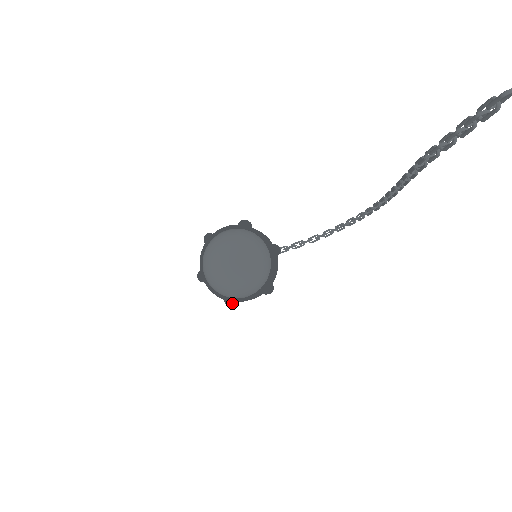
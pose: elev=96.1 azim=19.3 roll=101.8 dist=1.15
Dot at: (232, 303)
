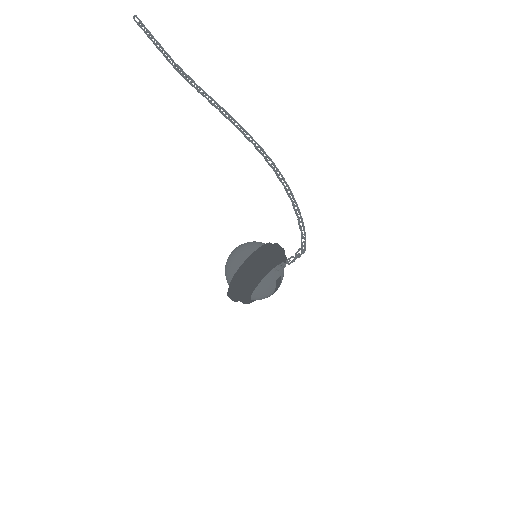
Dot at: (228, 291)
